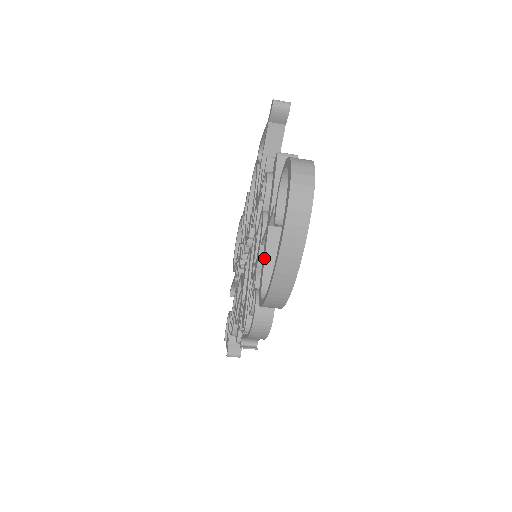
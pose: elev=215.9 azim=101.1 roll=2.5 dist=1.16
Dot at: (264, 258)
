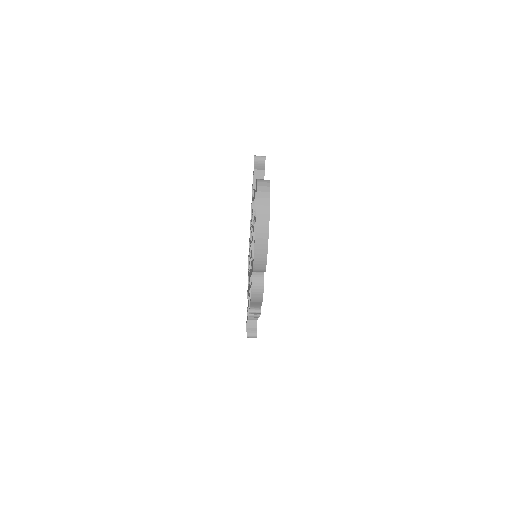
Dot at: (253, 244)
